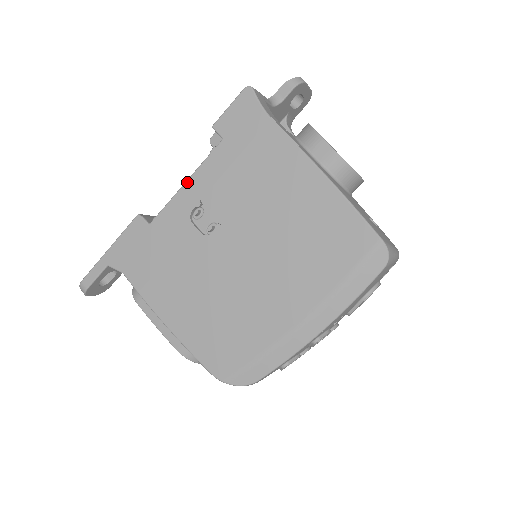
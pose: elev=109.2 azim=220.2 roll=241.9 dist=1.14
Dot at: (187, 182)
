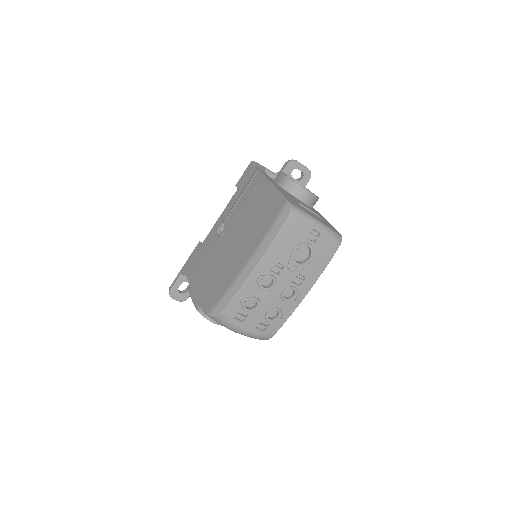
Dot at: (220, 216)
